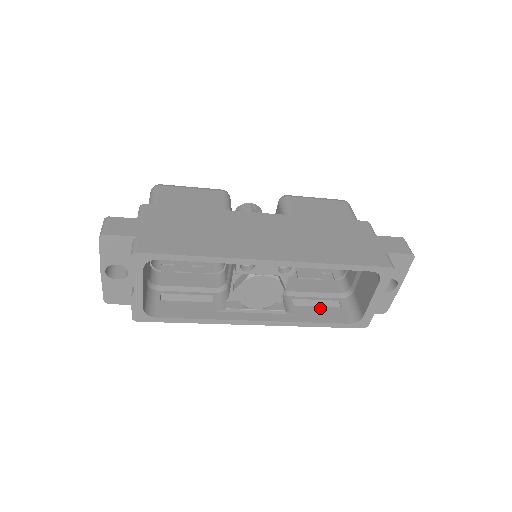
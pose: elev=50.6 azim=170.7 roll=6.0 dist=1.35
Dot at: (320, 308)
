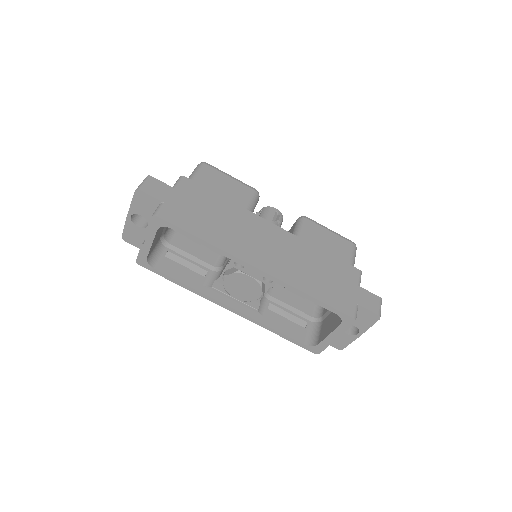
Dot at: (288, 321)
